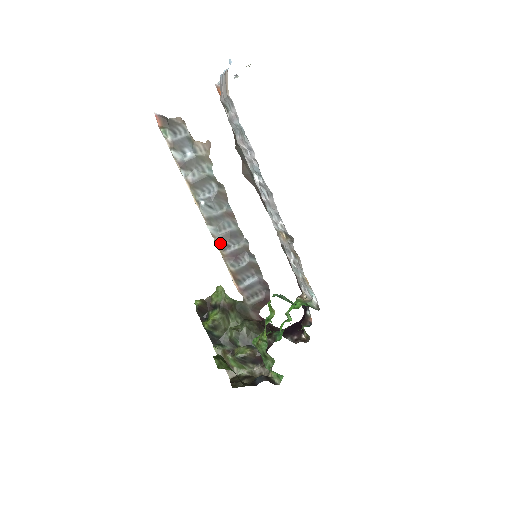
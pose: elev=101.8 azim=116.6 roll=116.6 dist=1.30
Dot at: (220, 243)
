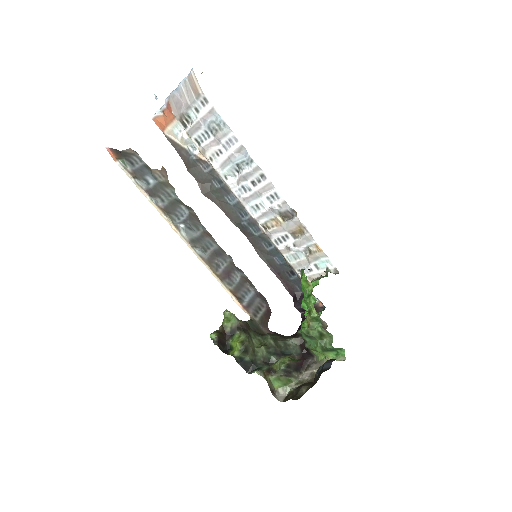
Dot at: (210, 264)
